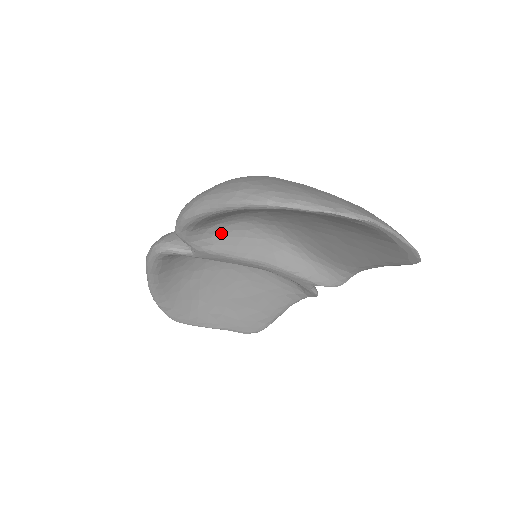
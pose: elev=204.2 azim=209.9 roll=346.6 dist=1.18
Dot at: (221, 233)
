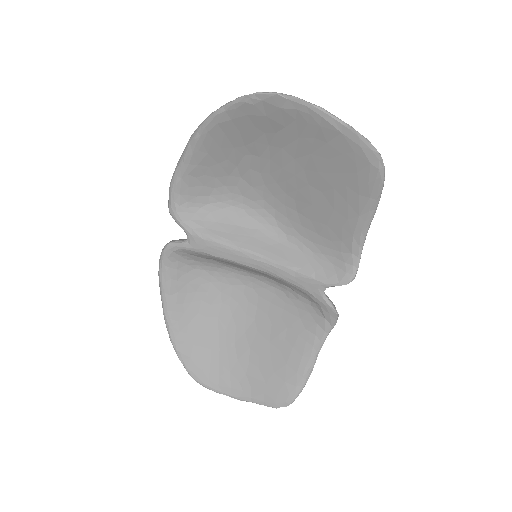
Dot at: (213, 217)
